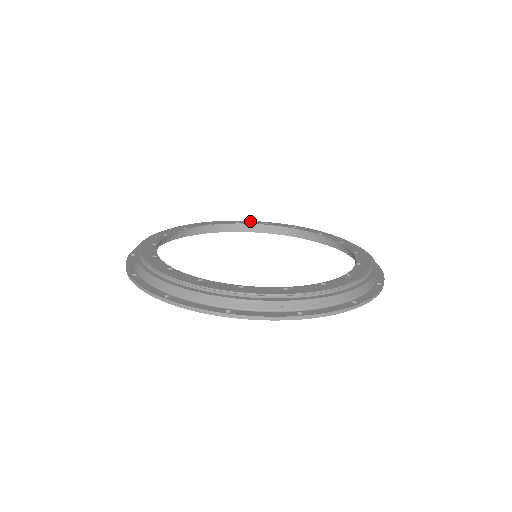
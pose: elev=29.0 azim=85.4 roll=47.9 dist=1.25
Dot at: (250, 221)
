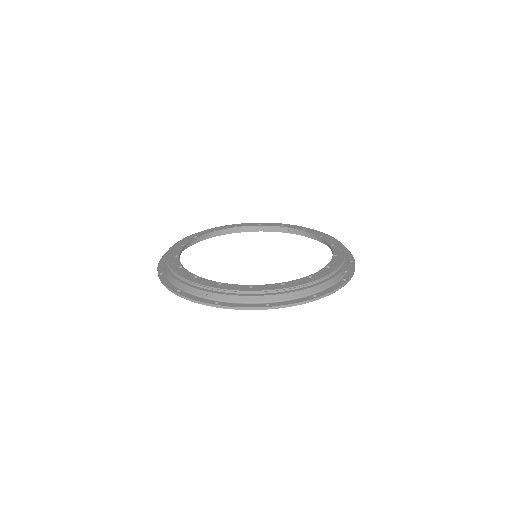
Dot at: (295, 225)
